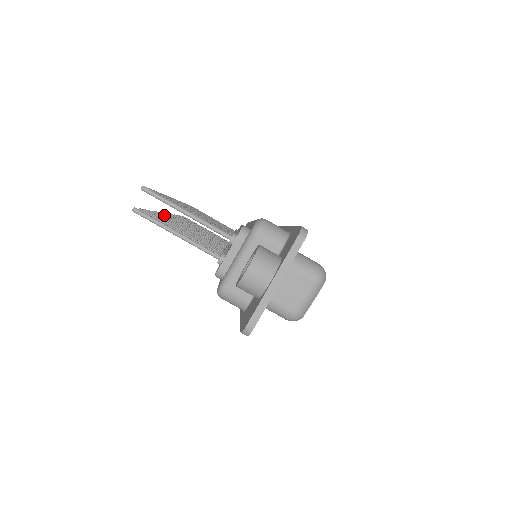
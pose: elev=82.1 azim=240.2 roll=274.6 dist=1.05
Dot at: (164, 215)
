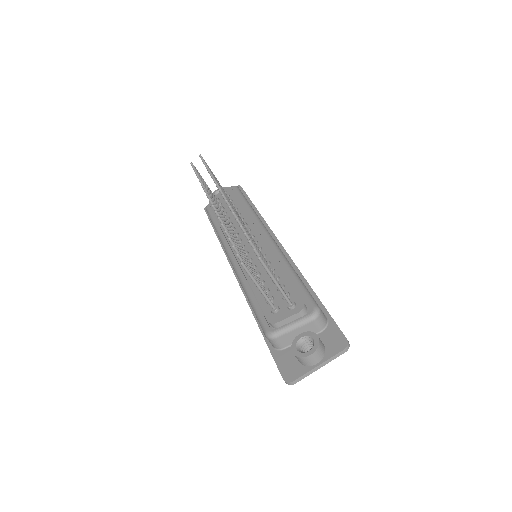
Dot at: (222, 221)
